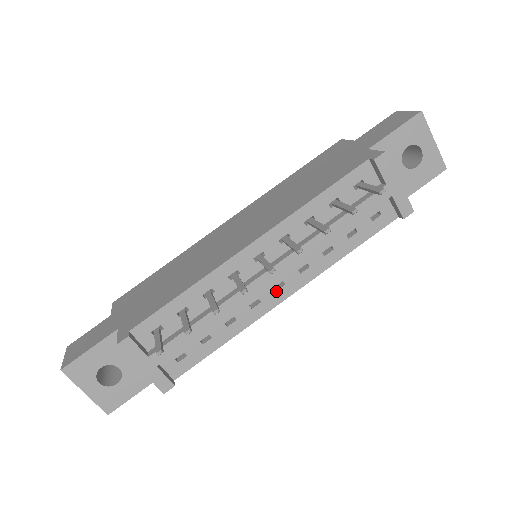
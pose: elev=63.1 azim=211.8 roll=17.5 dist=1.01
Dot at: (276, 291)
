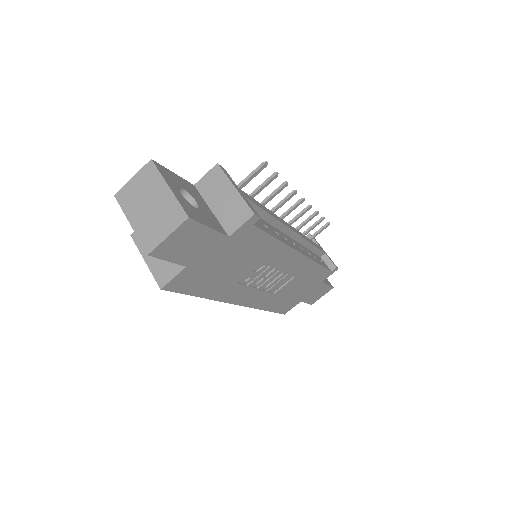
Dot at: (293, 244)
